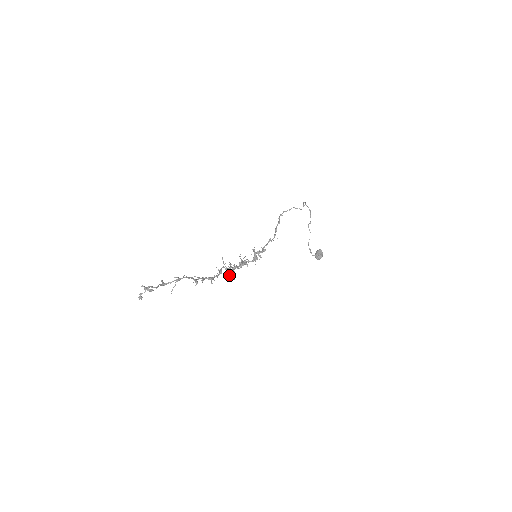
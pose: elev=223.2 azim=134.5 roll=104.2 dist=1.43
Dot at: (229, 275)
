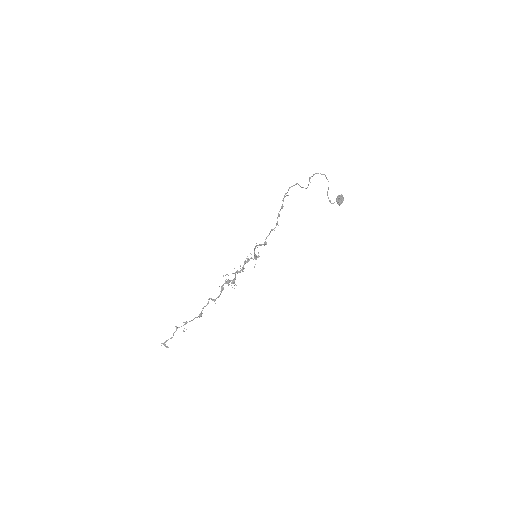
Dot at: occluded
